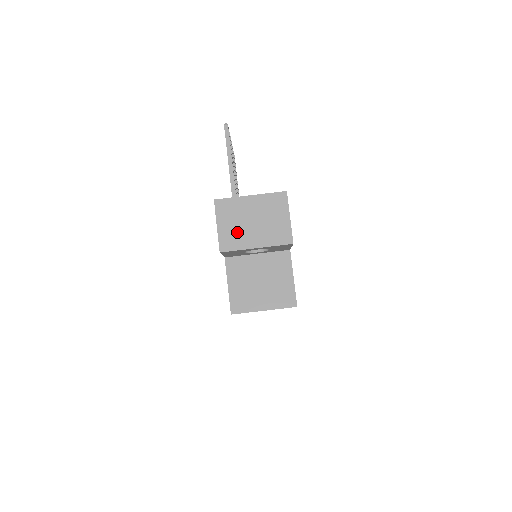
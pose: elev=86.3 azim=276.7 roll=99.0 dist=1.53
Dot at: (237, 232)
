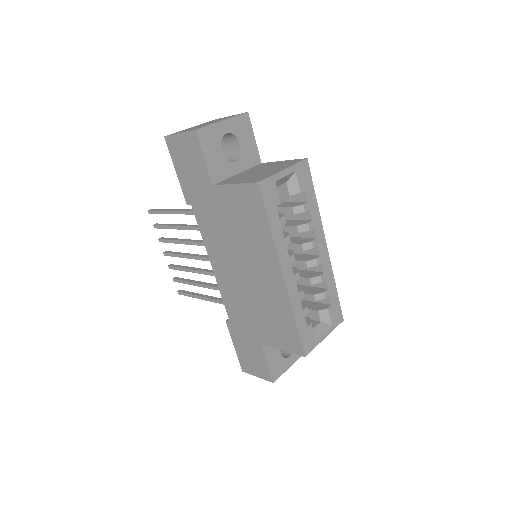
Dot at: occluded
